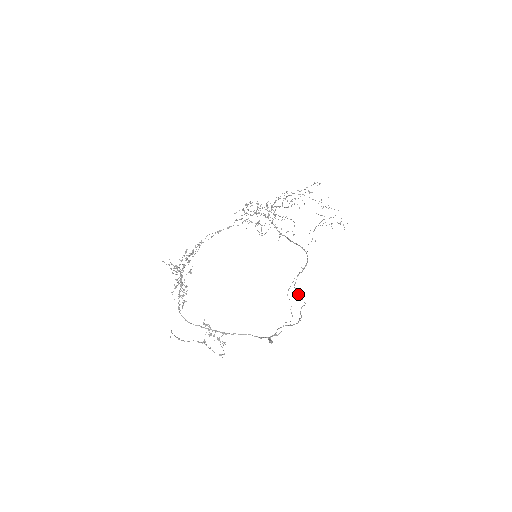
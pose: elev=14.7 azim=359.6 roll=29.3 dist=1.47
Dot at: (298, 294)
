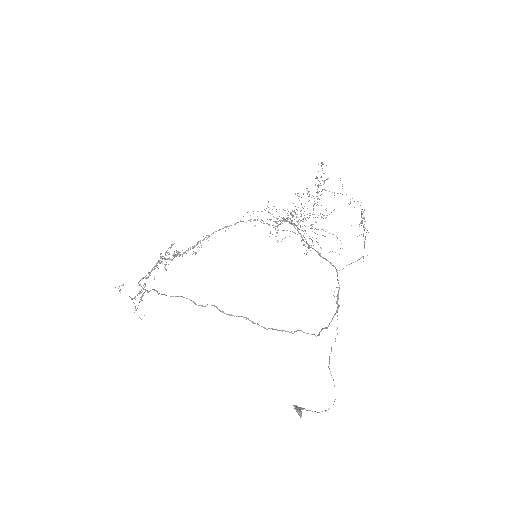
Dot at: (321, 330)
